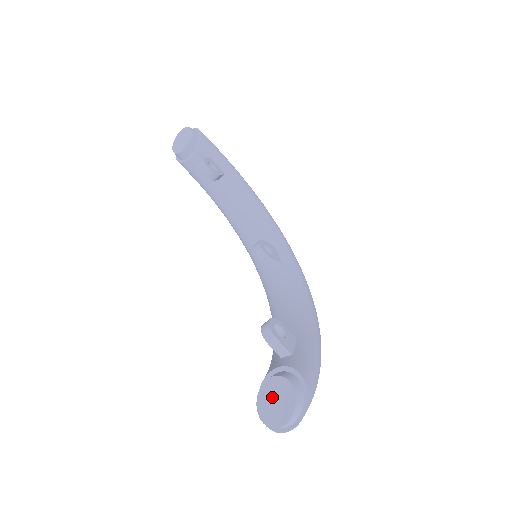
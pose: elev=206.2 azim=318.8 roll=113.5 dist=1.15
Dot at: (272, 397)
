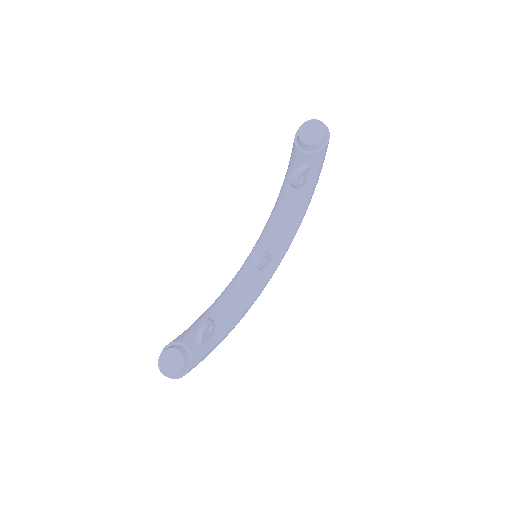
Dot at: (172, 359)
